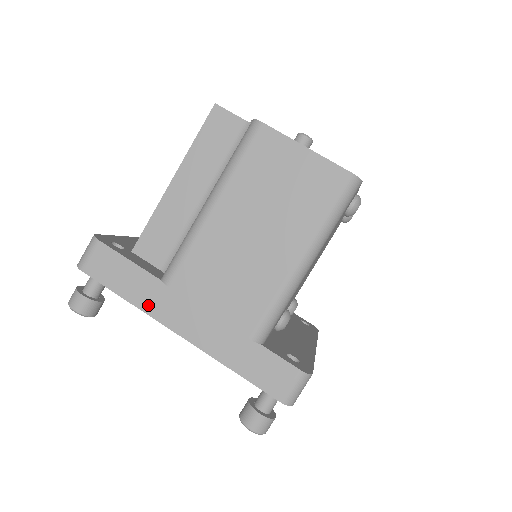
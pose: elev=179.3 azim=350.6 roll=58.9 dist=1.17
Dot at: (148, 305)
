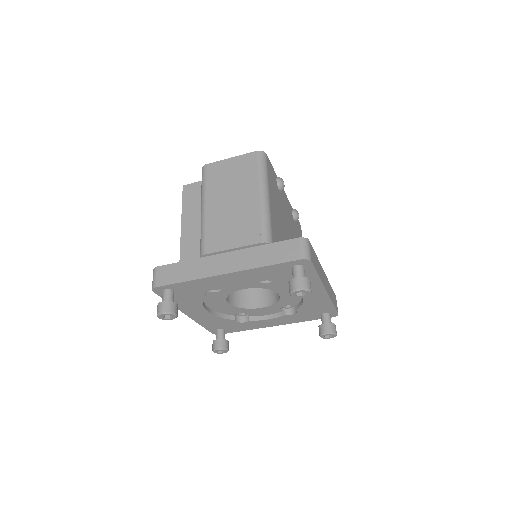
Dot at: (201, 274)
